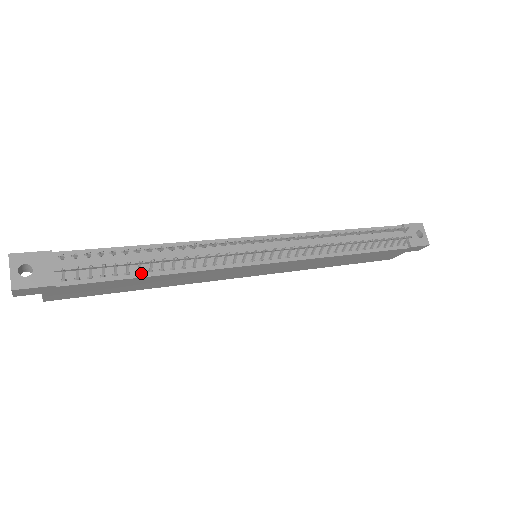
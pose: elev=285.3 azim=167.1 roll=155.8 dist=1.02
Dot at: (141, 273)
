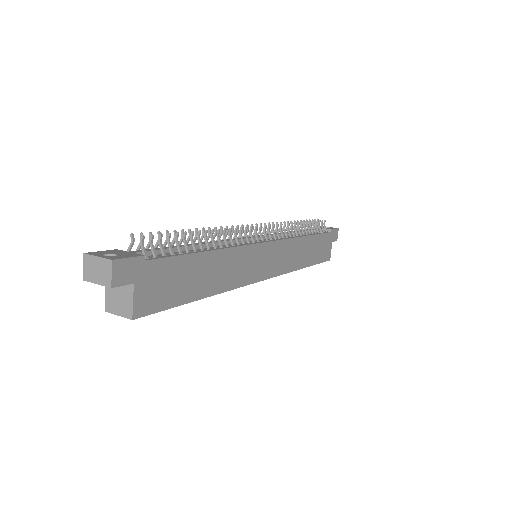
Dot at: (197, 251)
